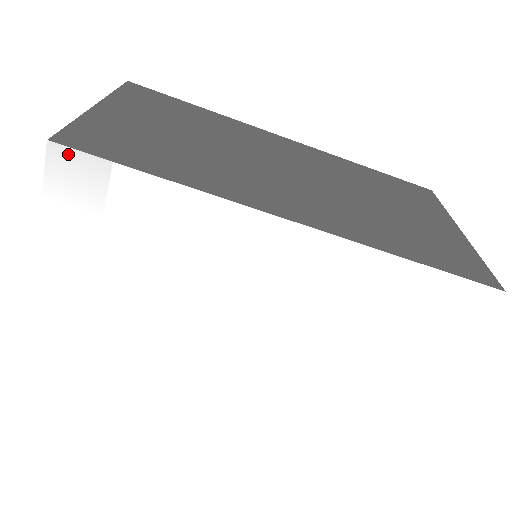
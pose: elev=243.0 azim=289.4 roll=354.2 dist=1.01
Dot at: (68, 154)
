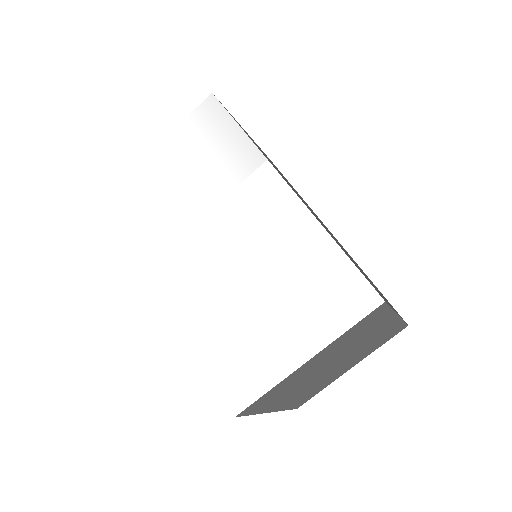
Dot at: (214, 102)
